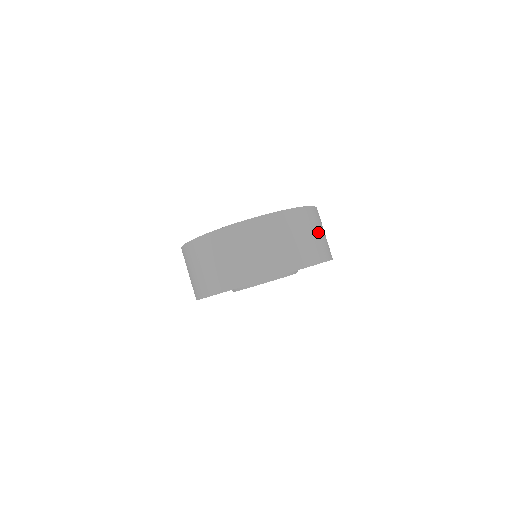
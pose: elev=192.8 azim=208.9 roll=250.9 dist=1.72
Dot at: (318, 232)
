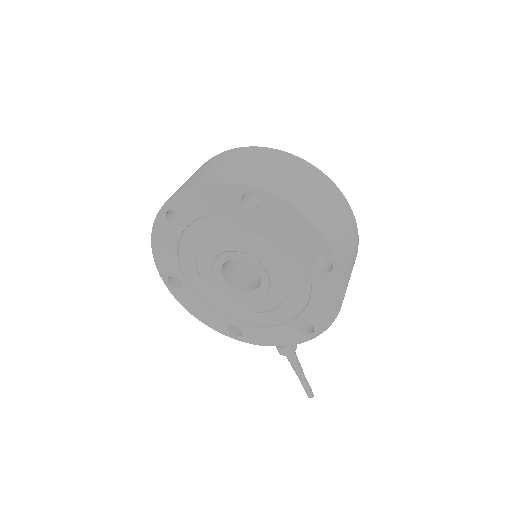
Dot at: (262, 165)
